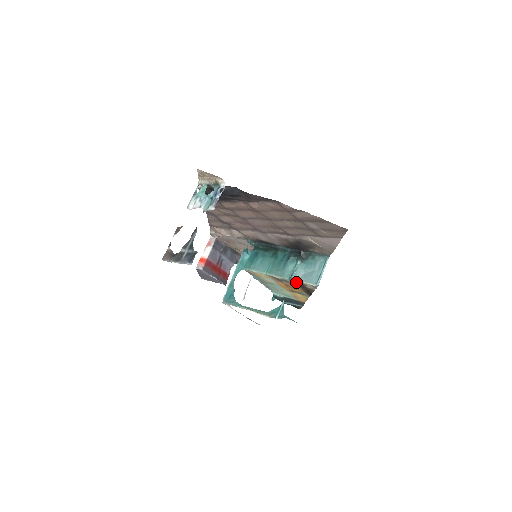
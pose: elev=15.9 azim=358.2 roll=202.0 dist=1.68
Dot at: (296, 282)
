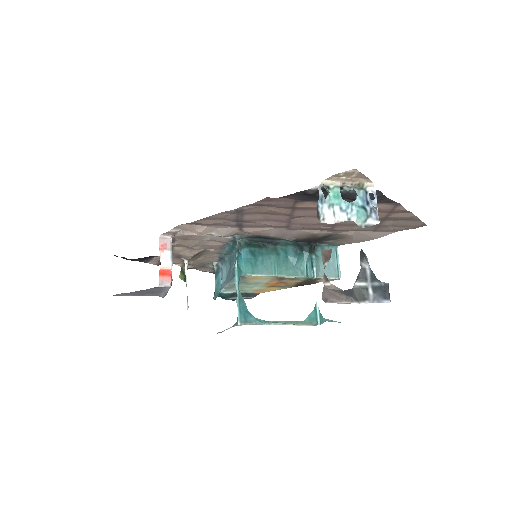
Dot at: (313, 279)
